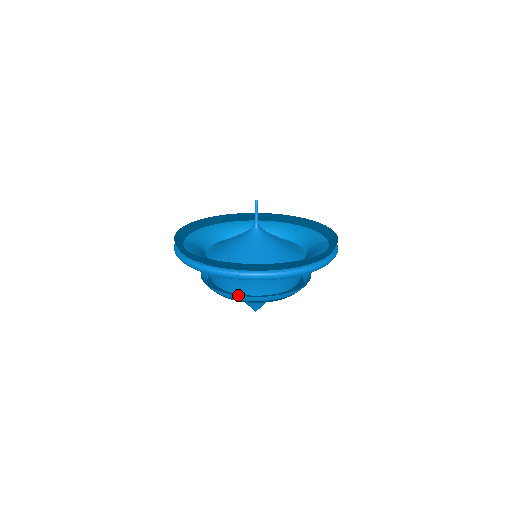
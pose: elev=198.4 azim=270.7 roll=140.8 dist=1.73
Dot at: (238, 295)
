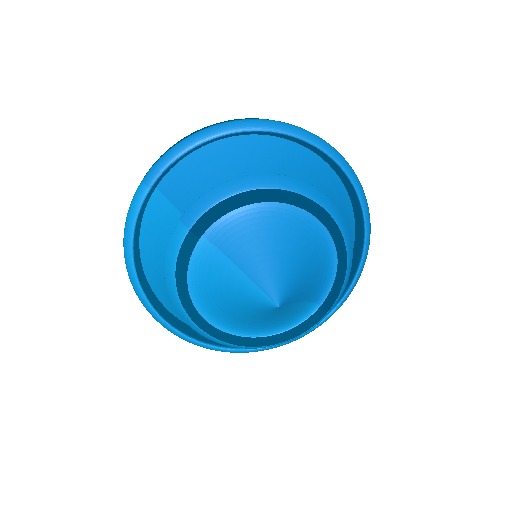
Dot at: occluded
